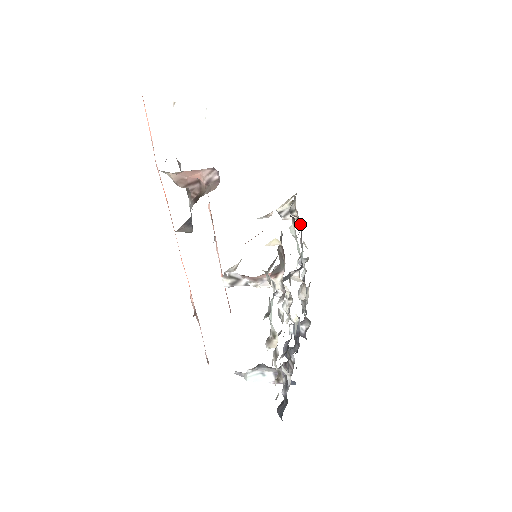
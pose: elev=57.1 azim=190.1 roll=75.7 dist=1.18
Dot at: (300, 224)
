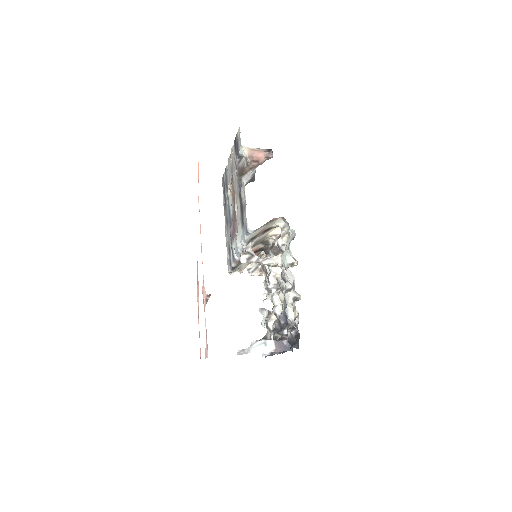
Dot at: occluded
